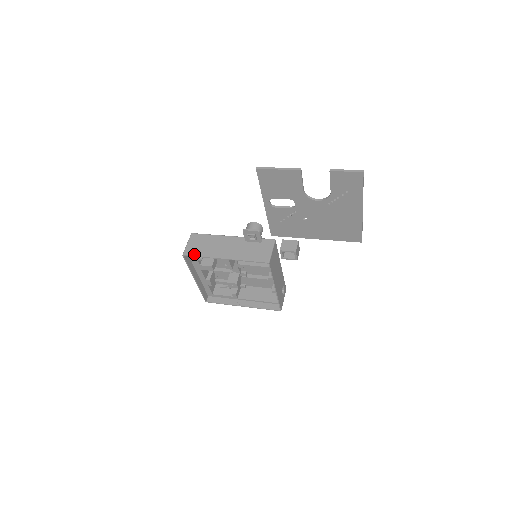
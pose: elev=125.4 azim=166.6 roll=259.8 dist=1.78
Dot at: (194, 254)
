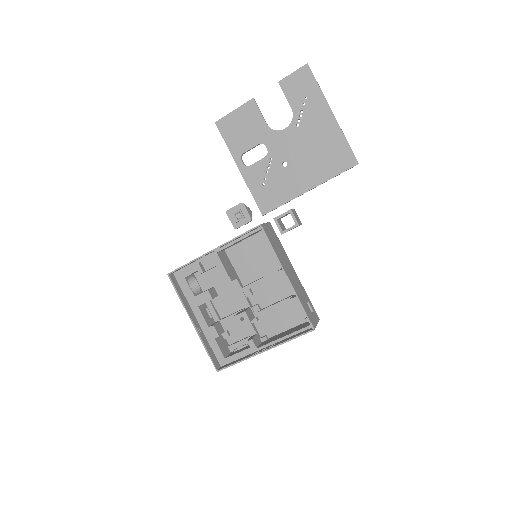
Dot at: (180, 267)
